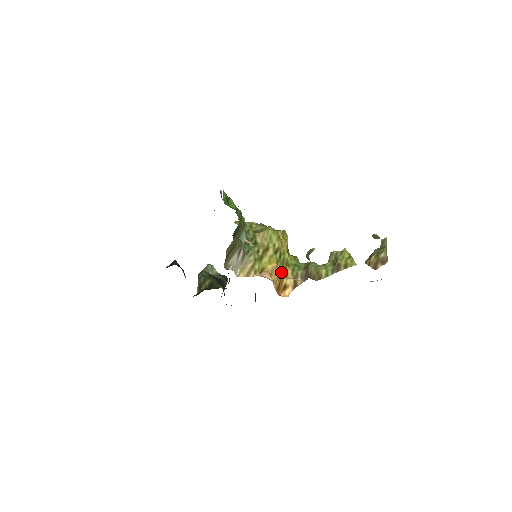
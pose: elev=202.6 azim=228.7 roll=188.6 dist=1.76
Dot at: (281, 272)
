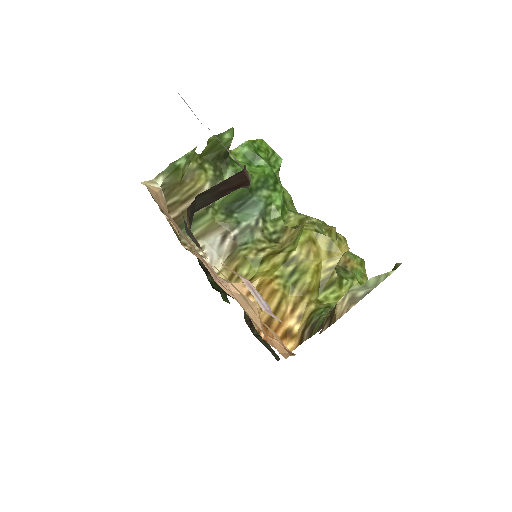
Dot at: (272, 296)
